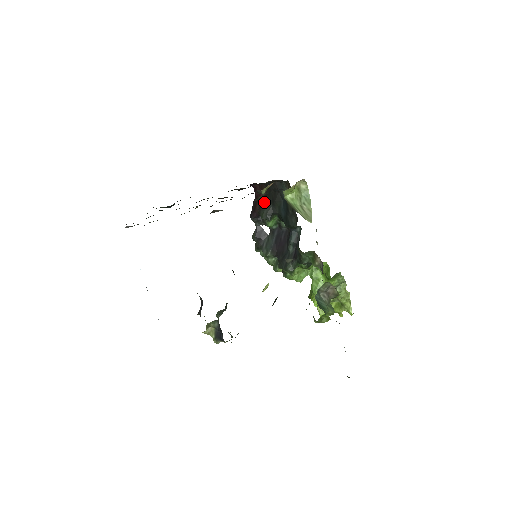
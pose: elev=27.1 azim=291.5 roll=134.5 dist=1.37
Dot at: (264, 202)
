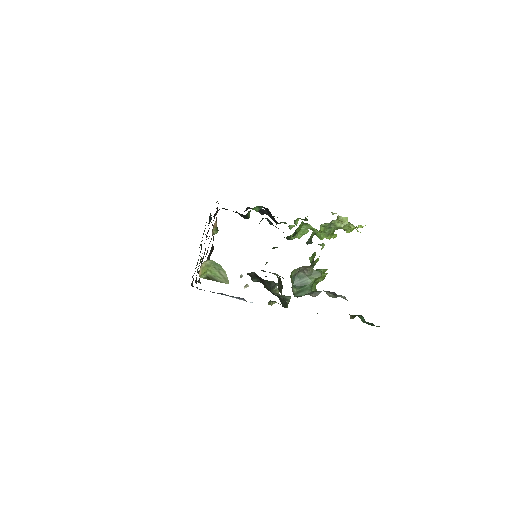
Dot at: occluded
